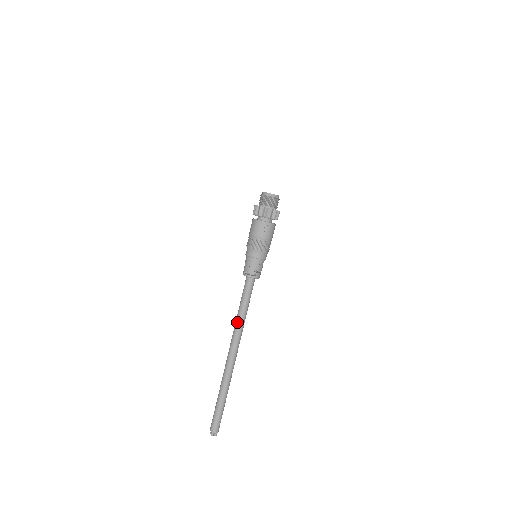
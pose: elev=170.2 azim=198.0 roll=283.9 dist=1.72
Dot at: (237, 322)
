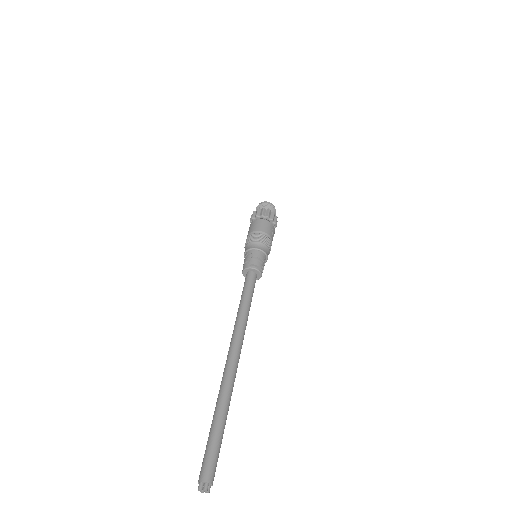
Dot at: (243, 318)
